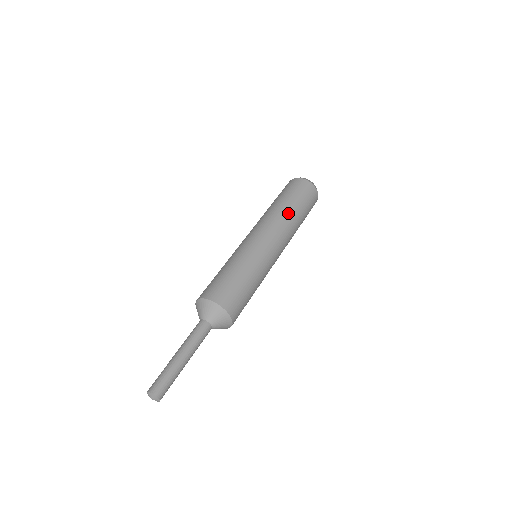
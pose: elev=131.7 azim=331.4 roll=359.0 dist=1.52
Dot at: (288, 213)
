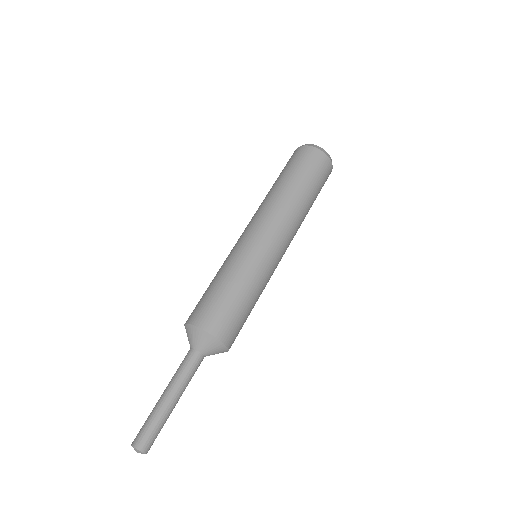
Dot at: (276, 192)
